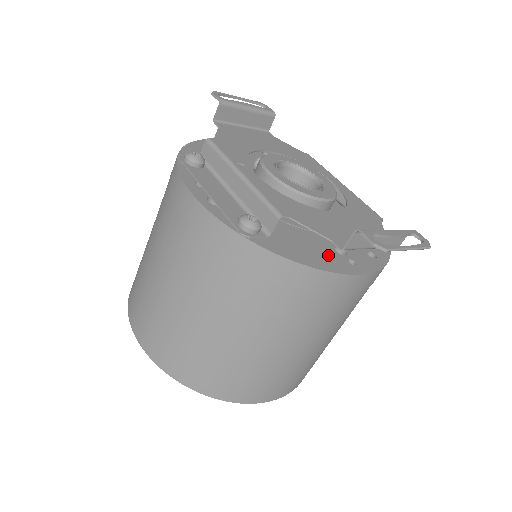
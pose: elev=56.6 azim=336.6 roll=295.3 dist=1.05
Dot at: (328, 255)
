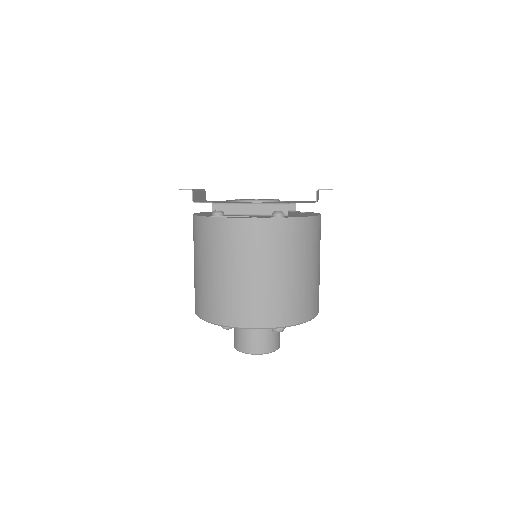
Dot at: occluded
